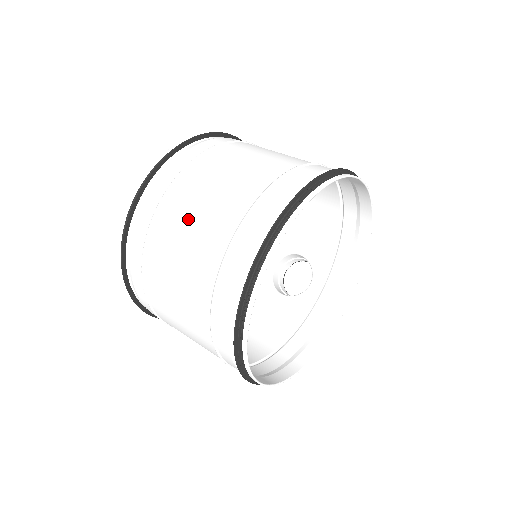
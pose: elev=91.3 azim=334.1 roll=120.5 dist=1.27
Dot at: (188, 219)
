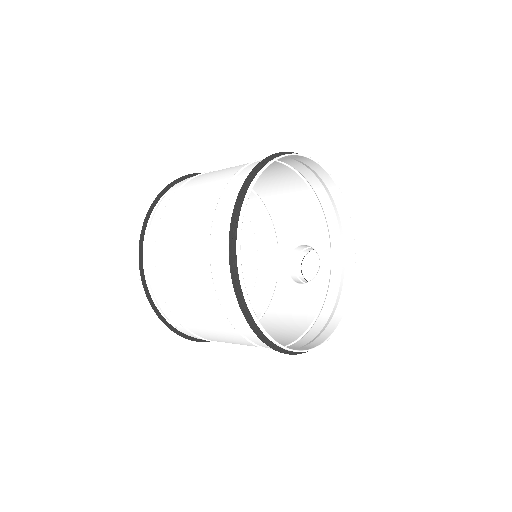
Dot at: (178, 242)
